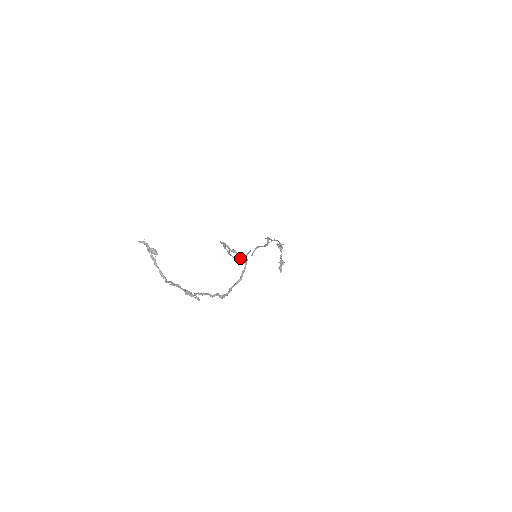
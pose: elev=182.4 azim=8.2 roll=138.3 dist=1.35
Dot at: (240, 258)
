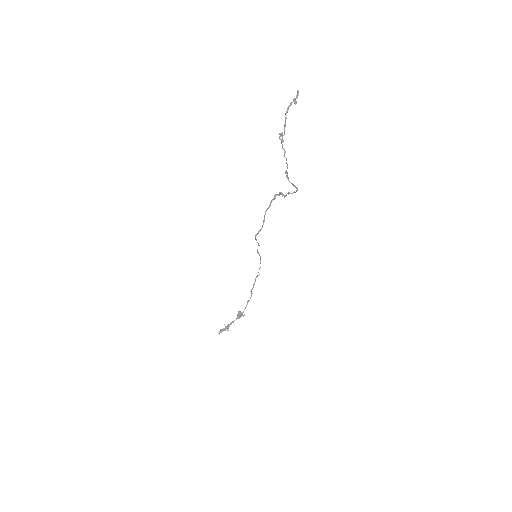
Dot at: occluded
